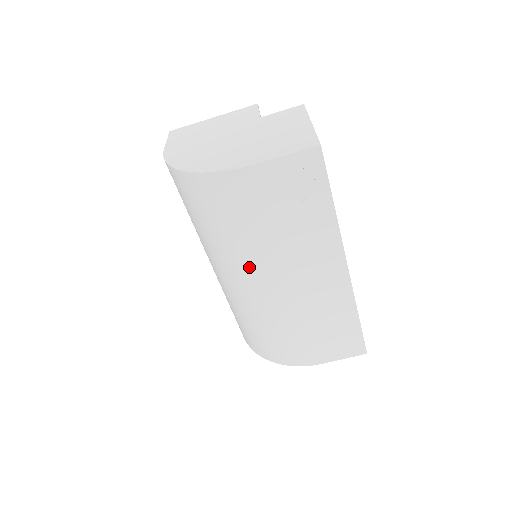
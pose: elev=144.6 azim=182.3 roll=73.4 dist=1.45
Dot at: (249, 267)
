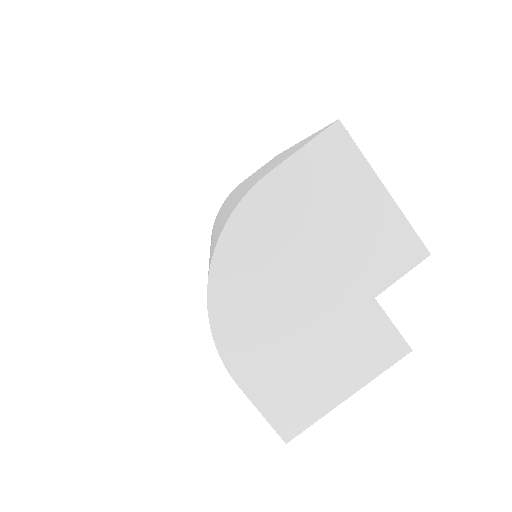
Dot at: occluded
